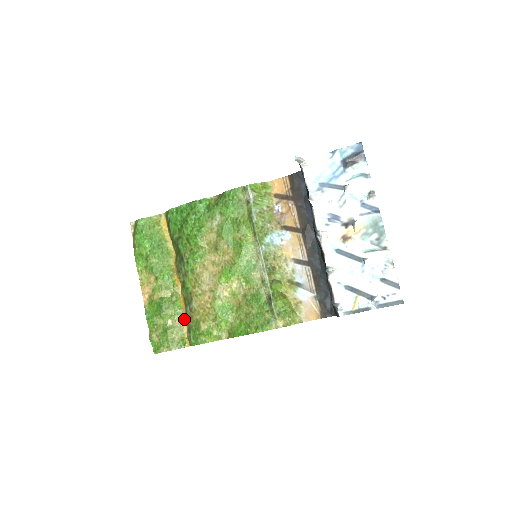
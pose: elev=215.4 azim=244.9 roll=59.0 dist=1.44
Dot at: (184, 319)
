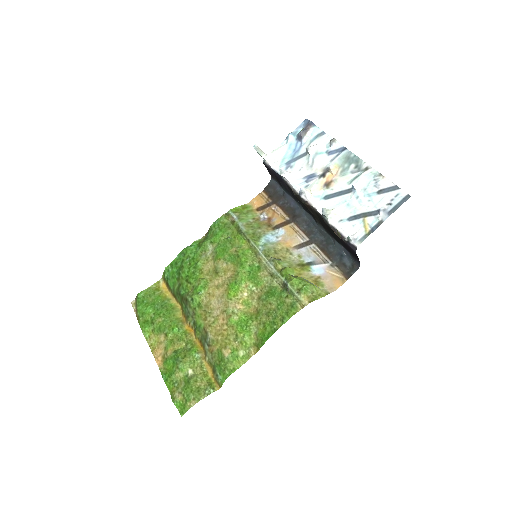
Dot at: (206, 363)
